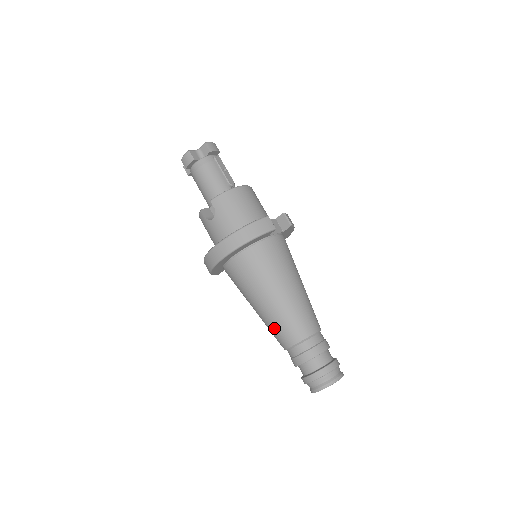
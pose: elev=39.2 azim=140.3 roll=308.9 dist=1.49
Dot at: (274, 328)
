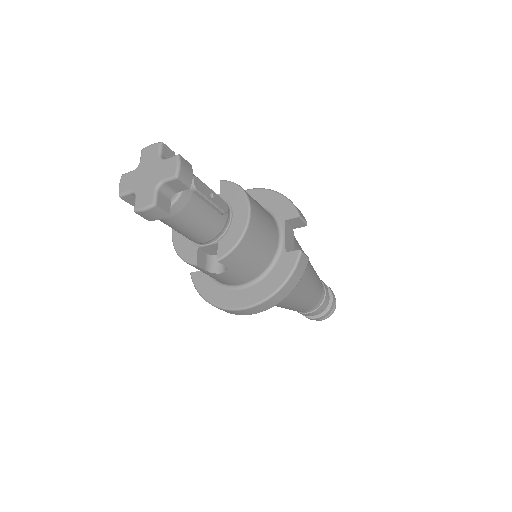
Dot at: occluded
